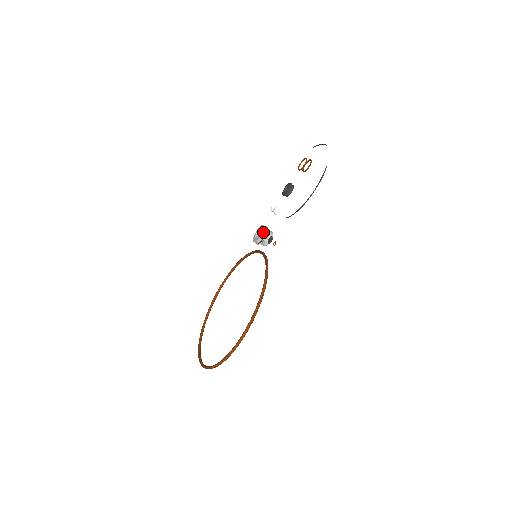
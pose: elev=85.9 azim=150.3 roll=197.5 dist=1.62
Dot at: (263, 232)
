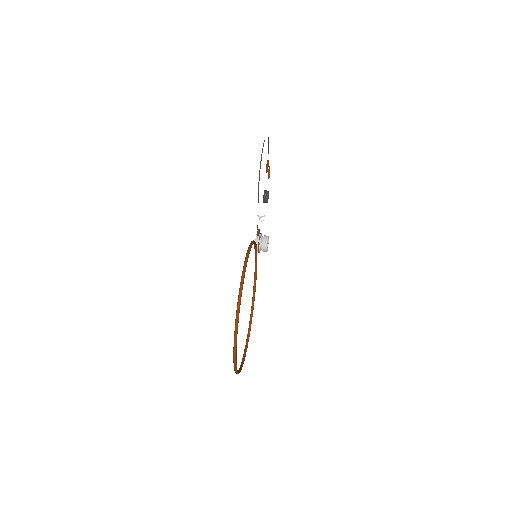
Dot at: (256, 236)
